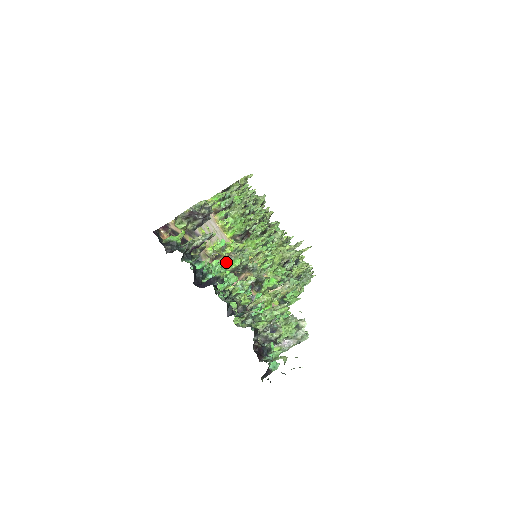
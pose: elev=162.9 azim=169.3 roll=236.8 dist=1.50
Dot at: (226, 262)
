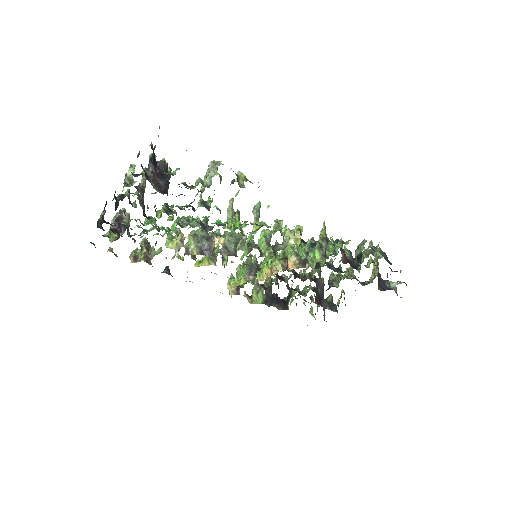
Dot at: (186, 246)
